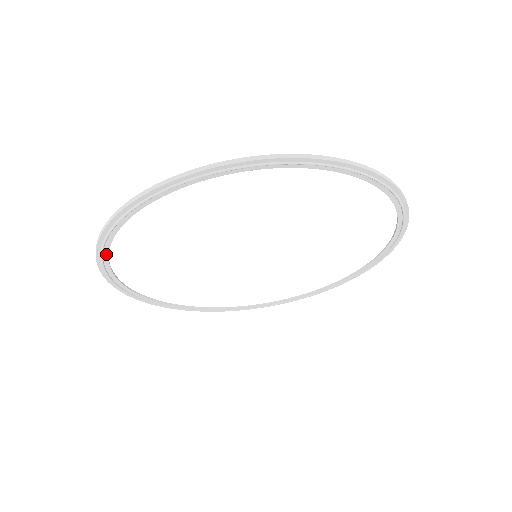
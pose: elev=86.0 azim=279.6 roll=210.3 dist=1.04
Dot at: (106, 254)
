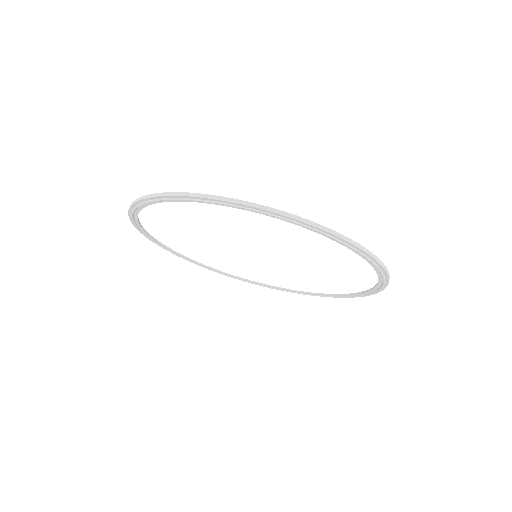
Dot at: (136, 217)
